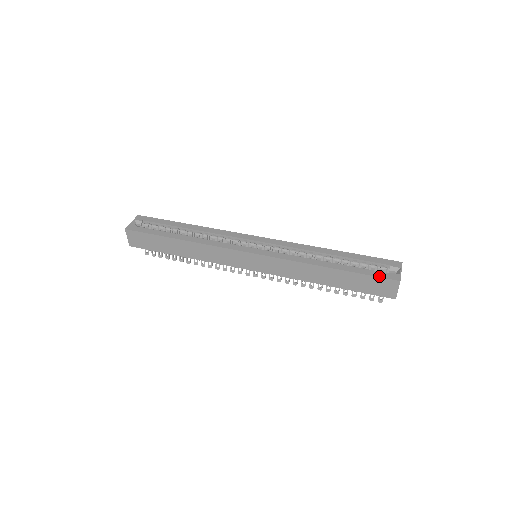
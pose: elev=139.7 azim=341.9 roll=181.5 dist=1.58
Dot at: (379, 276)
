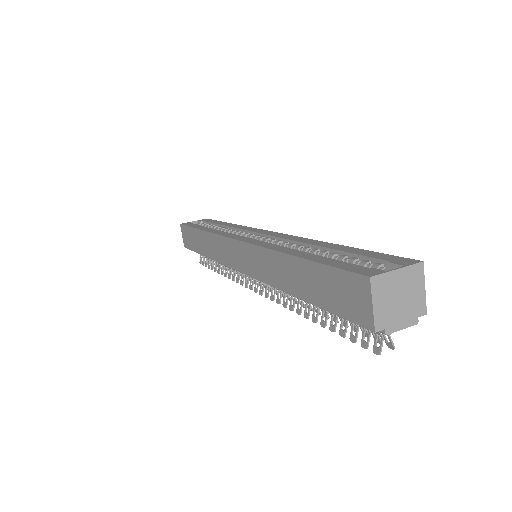
Dot at: (343, 268)
